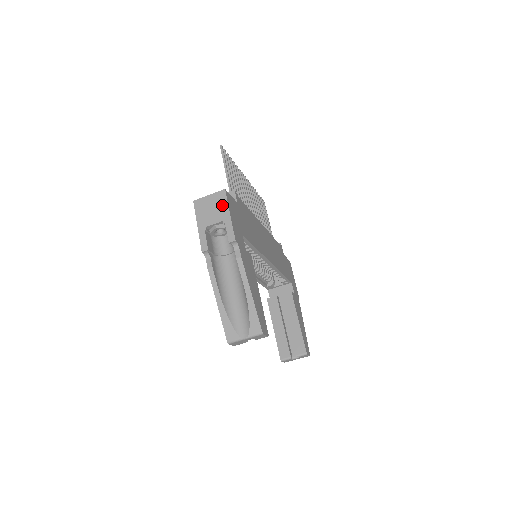
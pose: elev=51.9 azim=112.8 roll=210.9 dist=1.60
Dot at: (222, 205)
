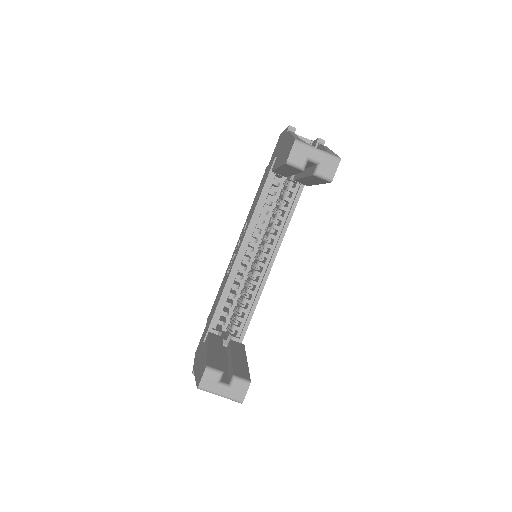
Dot at: occluded
